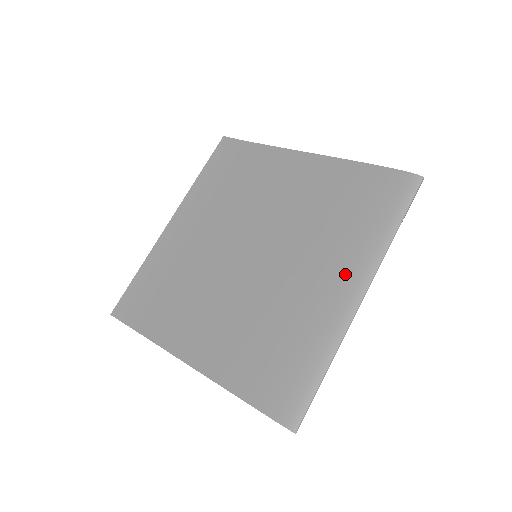
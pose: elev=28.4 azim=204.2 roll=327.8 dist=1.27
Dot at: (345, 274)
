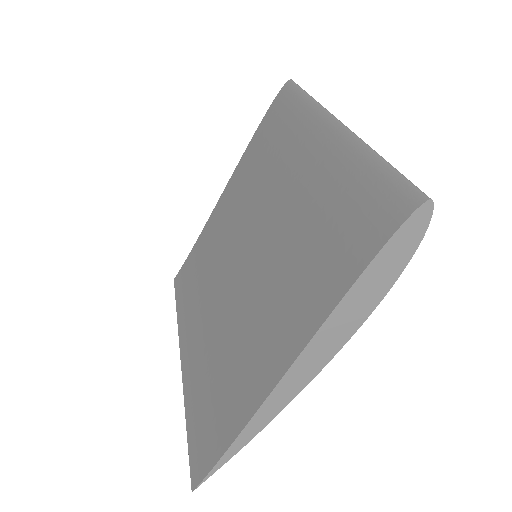
Dot at: (310, 140)
